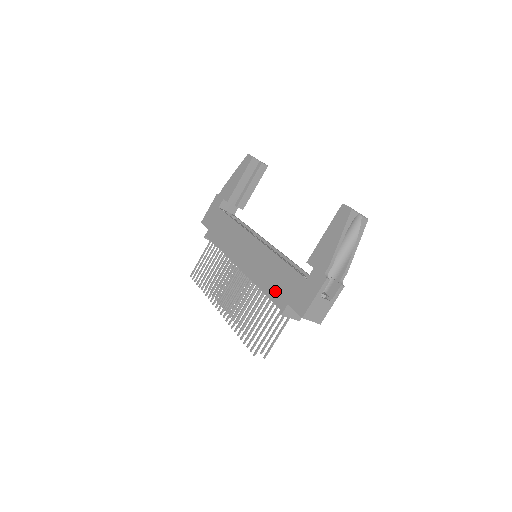
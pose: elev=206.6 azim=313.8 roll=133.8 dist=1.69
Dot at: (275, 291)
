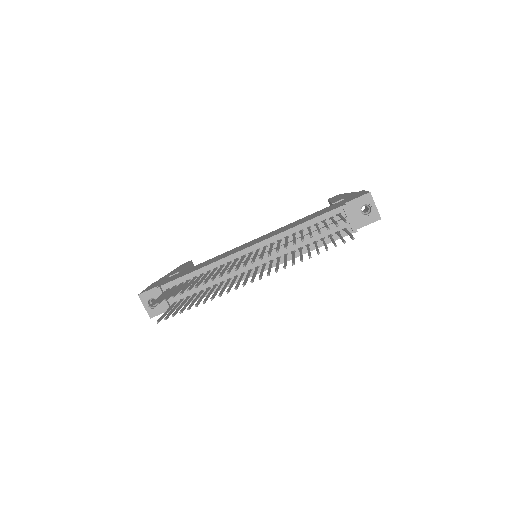
Dot at: (319, 214)
